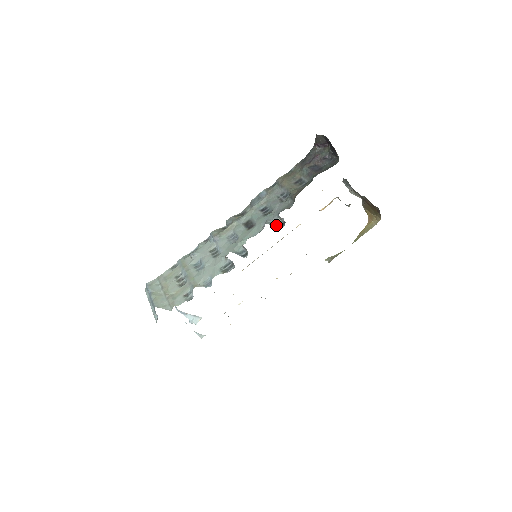
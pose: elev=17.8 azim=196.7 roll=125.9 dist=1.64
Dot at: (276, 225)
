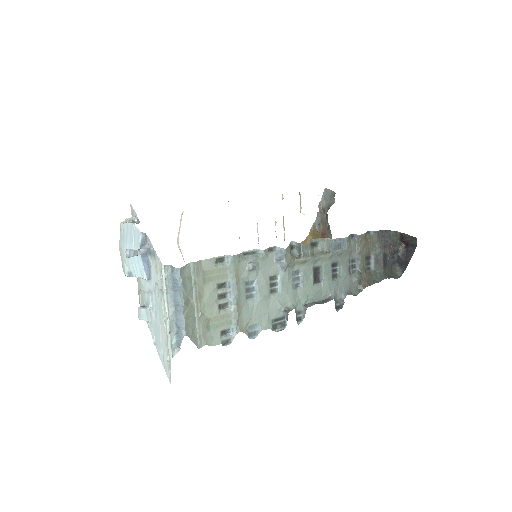
Dot at: (336, 304)
